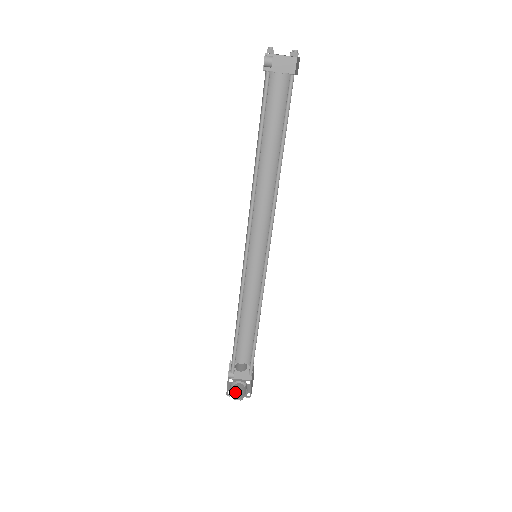
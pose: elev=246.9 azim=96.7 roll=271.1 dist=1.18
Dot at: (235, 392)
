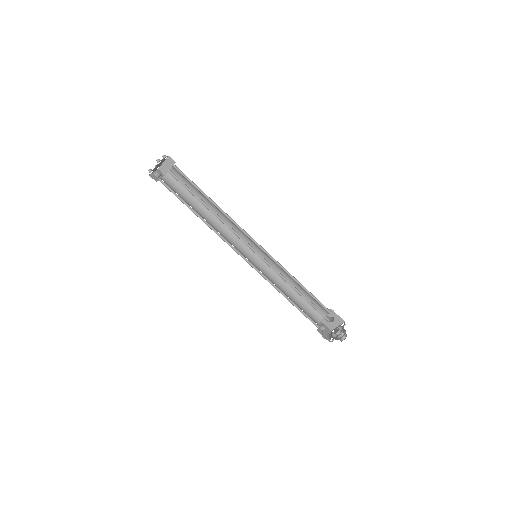
Dot at: (327, 337)
